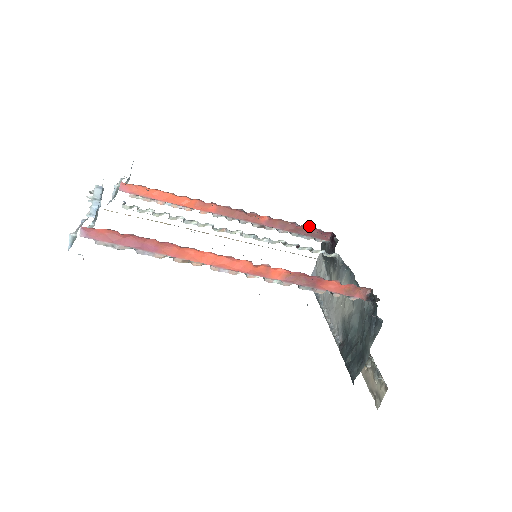
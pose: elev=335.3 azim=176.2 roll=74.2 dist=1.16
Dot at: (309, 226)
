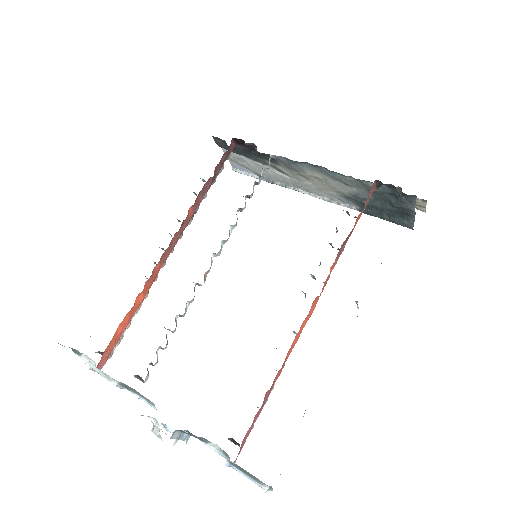
Dot at: (219, 164)
